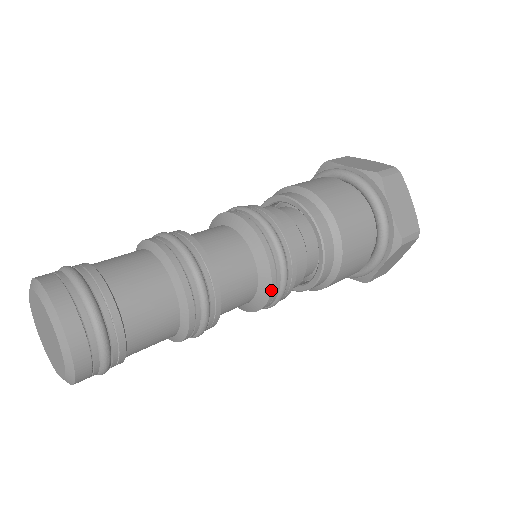
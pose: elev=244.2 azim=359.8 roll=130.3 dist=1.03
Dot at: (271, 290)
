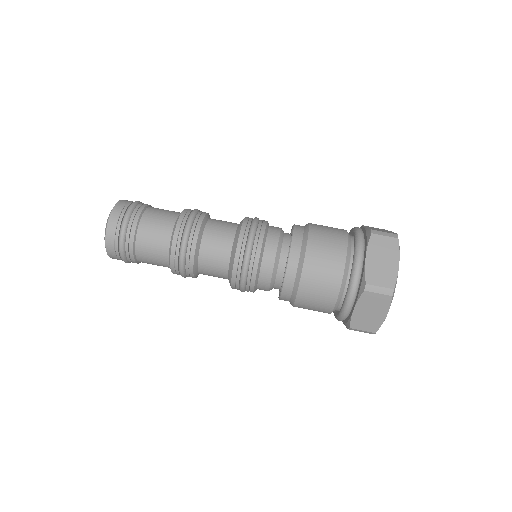
Dot at: (232, 288)
